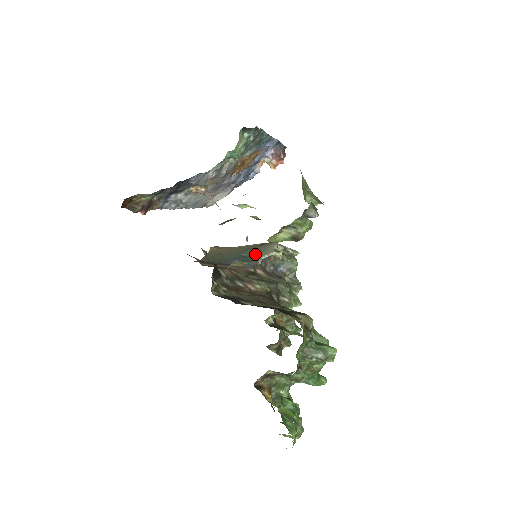
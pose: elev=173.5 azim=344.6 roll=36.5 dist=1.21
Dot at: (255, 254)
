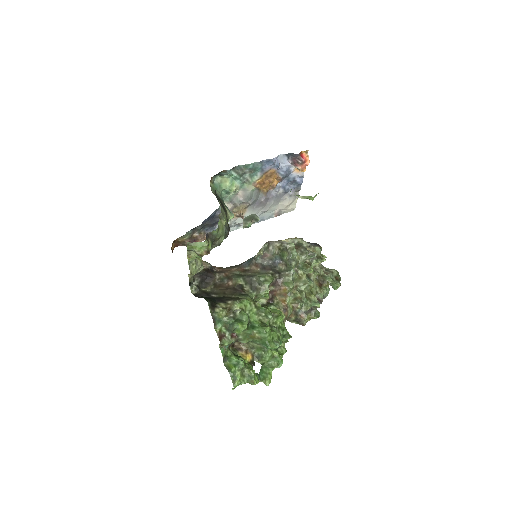
Dot at: occluded
